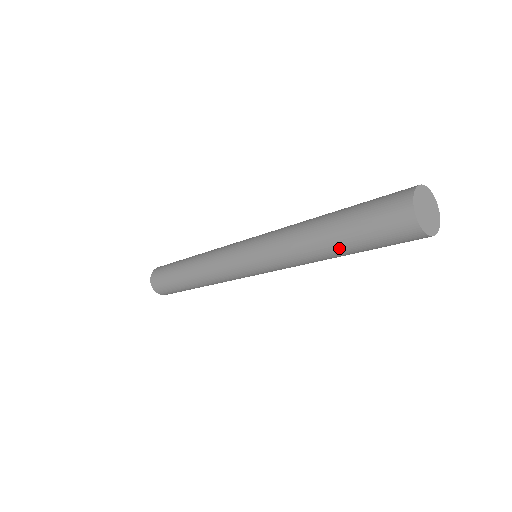
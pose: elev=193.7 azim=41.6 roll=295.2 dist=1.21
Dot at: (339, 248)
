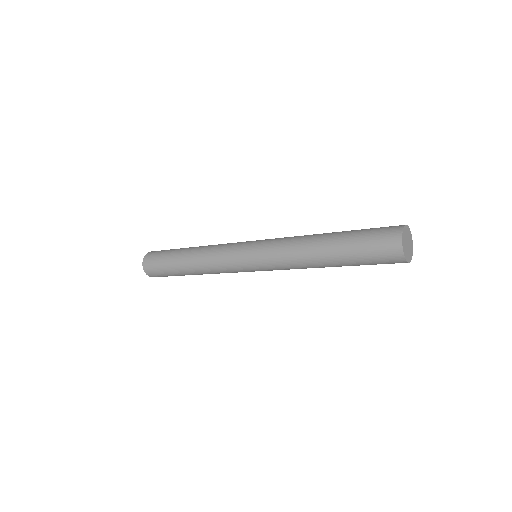
Dot at: (336, 258)
